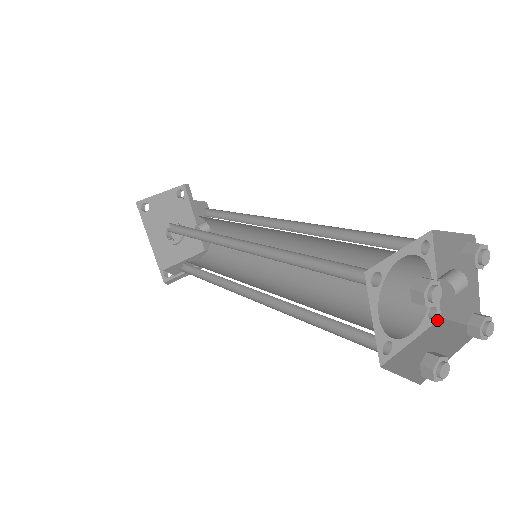
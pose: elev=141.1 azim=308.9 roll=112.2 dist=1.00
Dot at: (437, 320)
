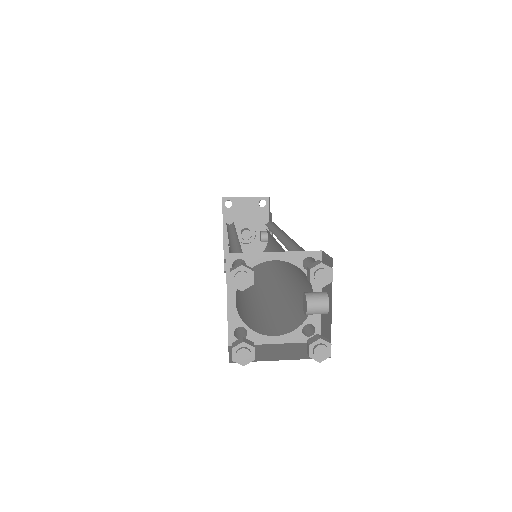
Dot at: occluded
